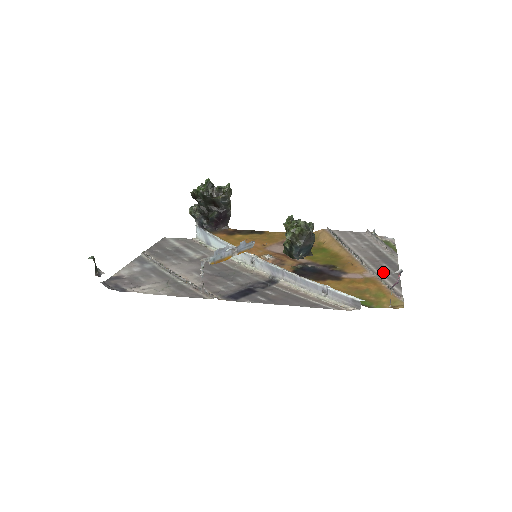
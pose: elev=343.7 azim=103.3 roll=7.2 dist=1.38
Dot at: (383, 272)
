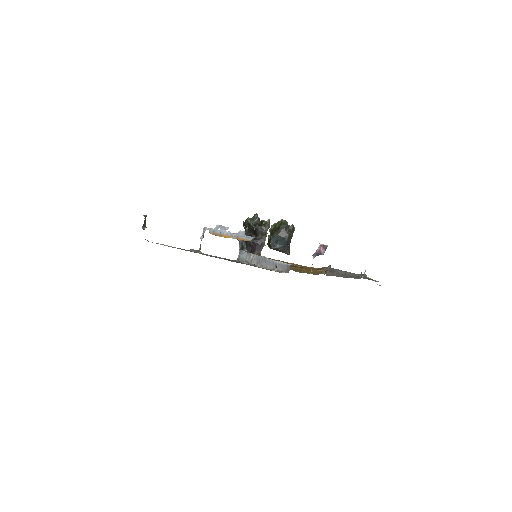
Dot at: (336, 274)
